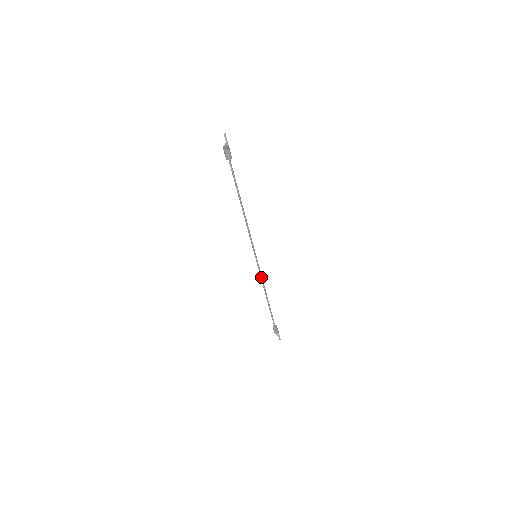
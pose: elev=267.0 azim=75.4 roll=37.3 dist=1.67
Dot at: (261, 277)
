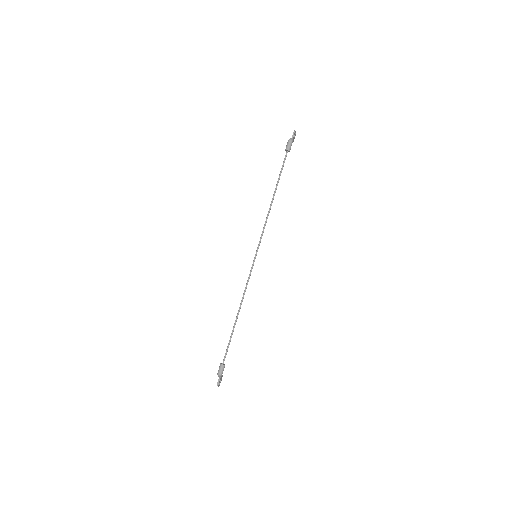
Dot at: (247, 284)
